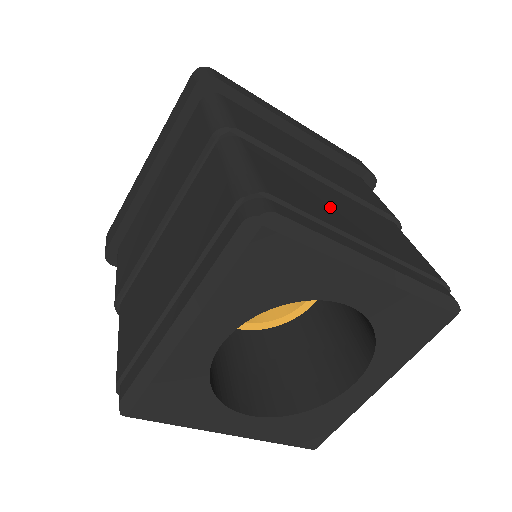
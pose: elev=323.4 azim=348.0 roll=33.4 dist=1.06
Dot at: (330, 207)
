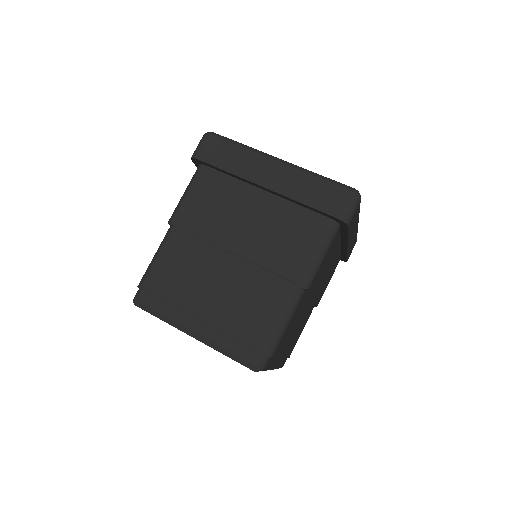
Dot at: (292, 333)
